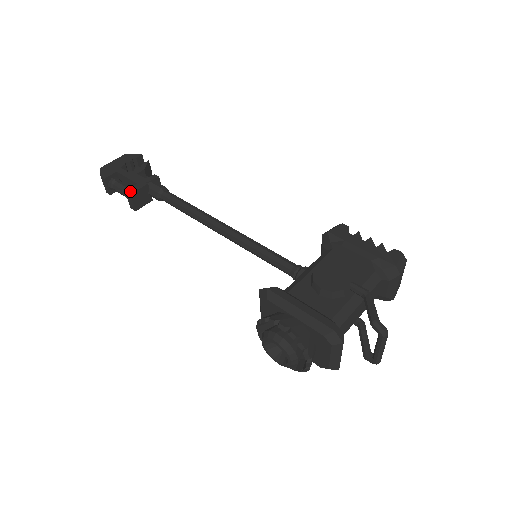
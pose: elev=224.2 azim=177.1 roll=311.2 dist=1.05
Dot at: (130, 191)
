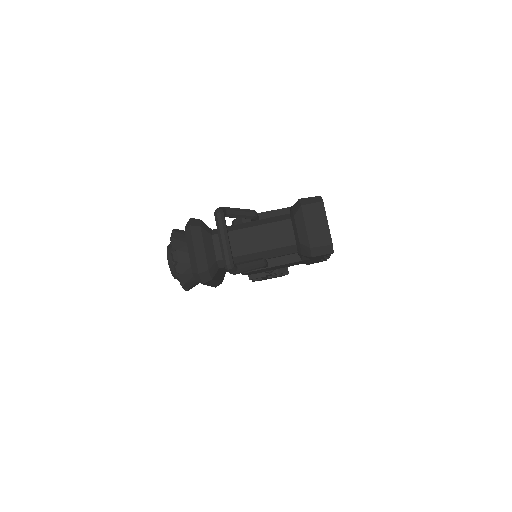
Dot at: occluded
